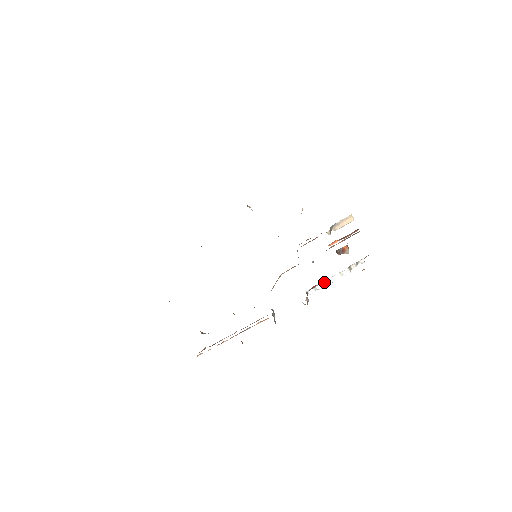
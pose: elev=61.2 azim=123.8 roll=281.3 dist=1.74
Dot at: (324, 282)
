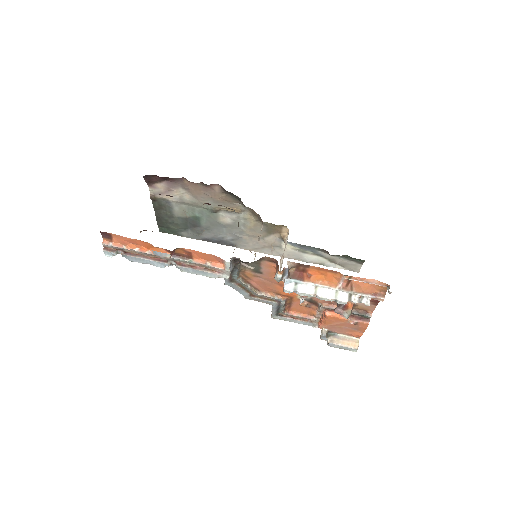
Dot at: (312, 288)
